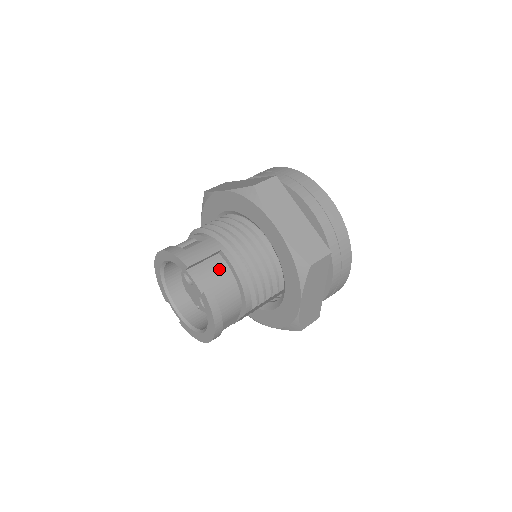
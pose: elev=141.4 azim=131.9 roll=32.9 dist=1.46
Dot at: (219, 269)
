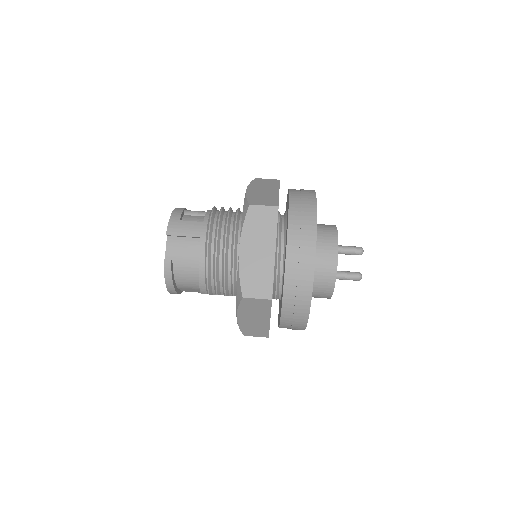
Dot at: (191, 250)
